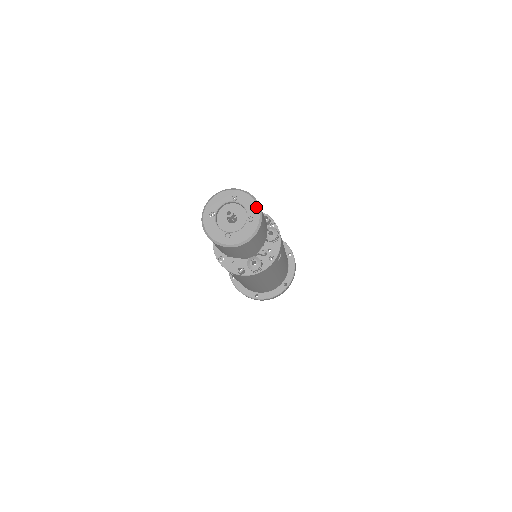
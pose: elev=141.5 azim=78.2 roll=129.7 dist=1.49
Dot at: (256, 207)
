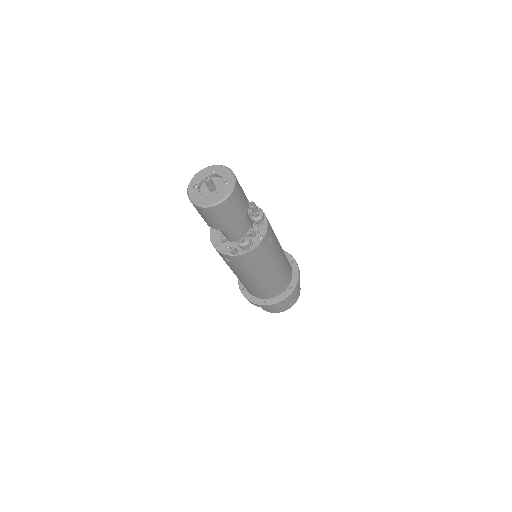
Dot at: (230, 174)
